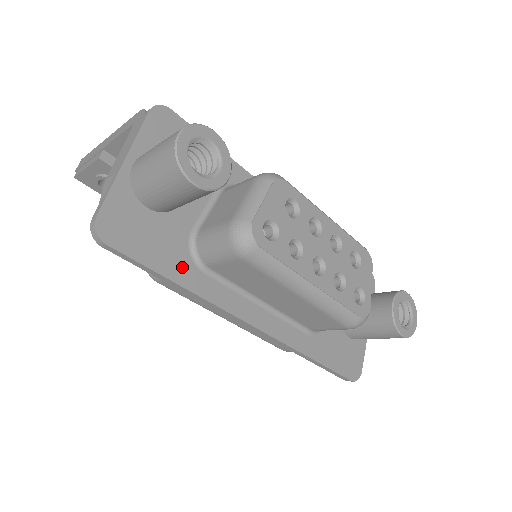
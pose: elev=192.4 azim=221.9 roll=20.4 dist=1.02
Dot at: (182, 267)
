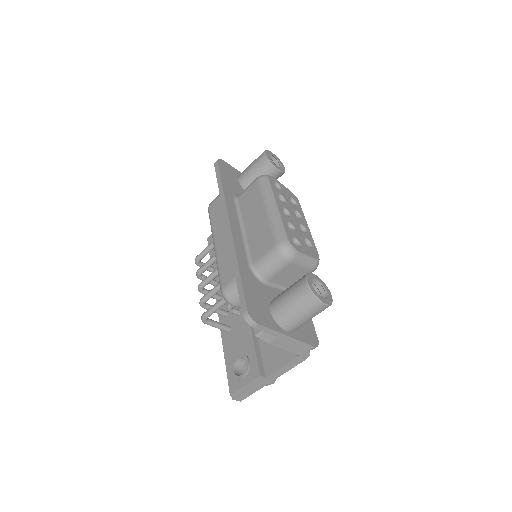
Dot at: (229, 189)
